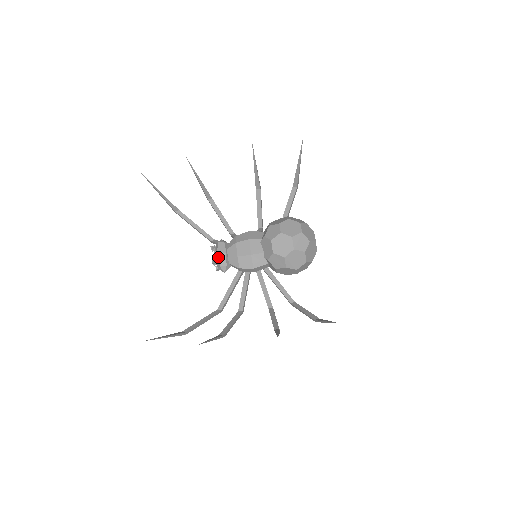
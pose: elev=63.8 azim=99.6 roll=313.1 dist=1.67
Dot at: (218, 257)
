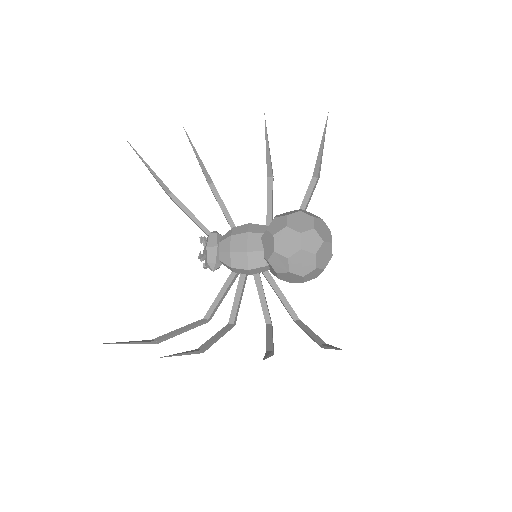
Dot at: (207, 251)
